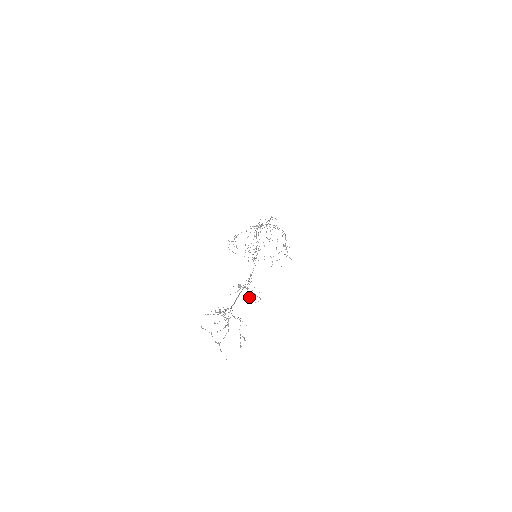
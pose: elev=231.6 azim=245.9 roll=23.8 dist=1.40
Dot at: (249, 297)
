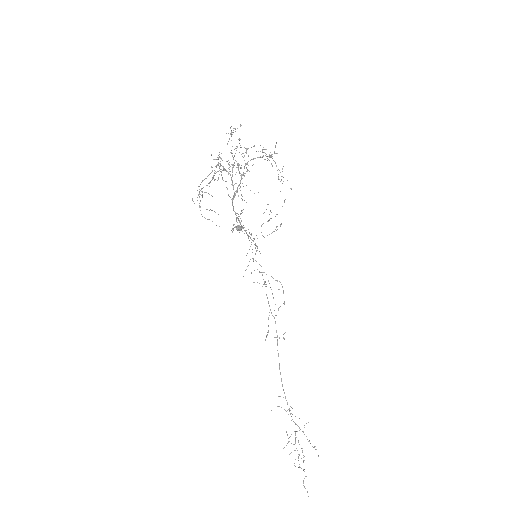
Dot at: occluded
